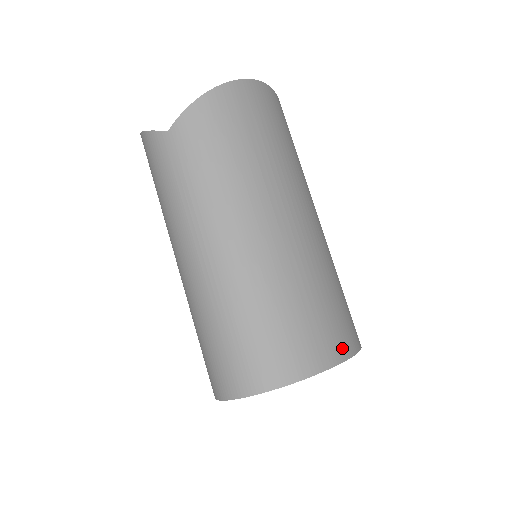
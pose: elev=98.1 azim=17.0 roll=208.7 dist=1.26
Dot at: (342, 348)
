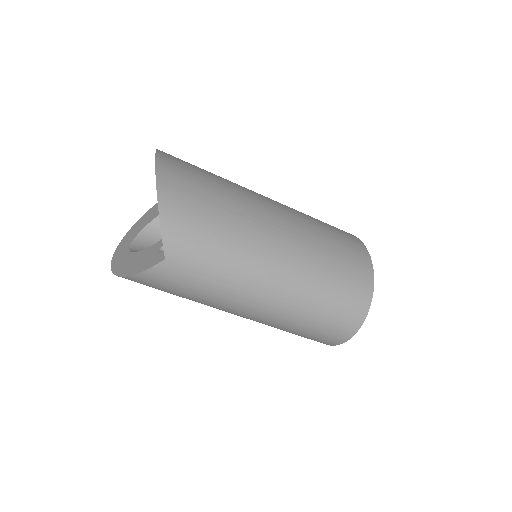
Dot at: (362, 250)
